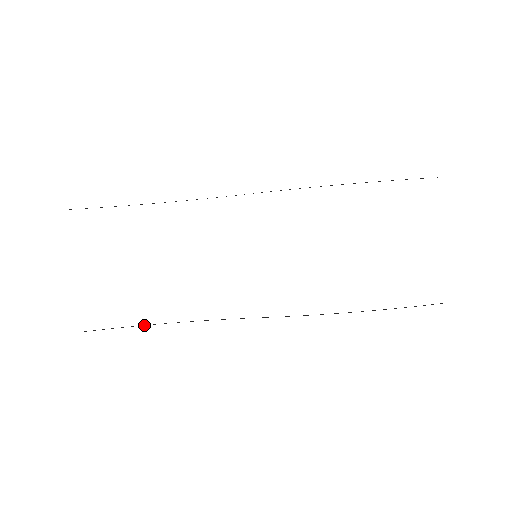
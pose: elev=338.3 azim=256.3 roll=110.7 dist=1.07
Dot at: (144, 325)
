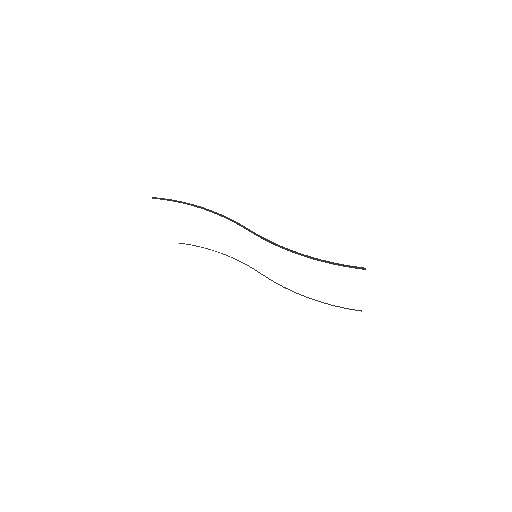
Dot at: occluded
